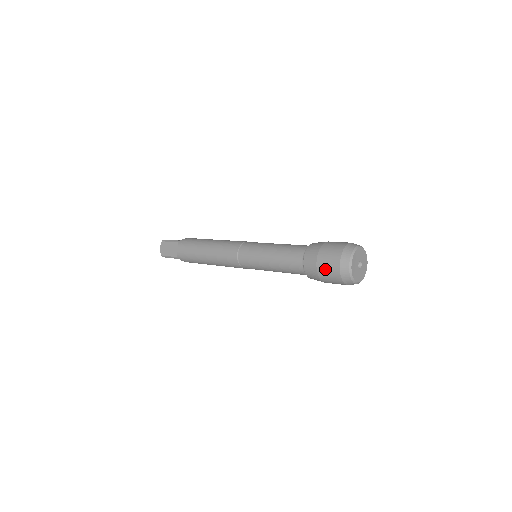
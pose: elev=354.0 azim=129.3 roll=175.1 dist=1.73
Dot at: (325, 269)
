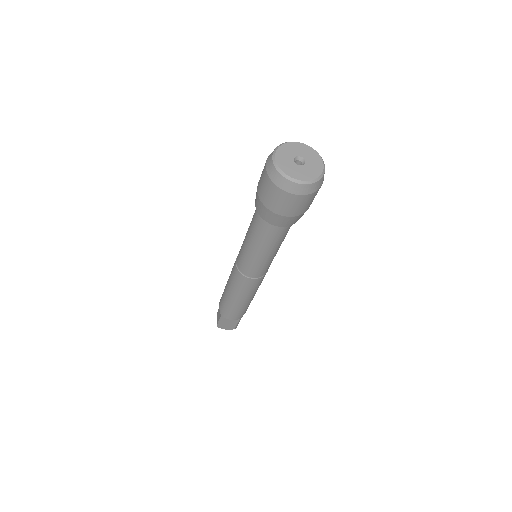
Dot at: (261, 187)
